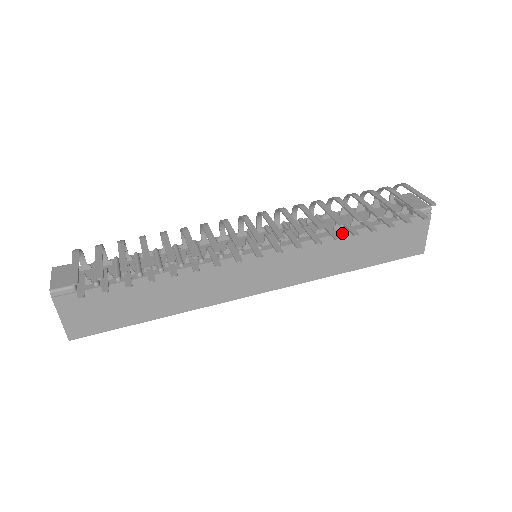
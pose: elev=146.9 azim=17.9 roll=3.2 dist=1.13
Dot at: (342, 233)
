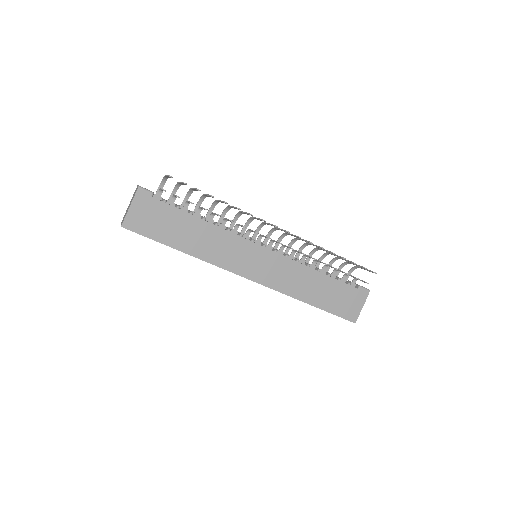
Dot at: (314, 269)
